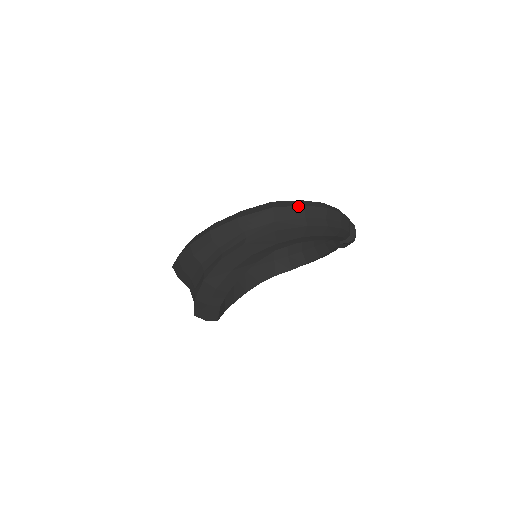
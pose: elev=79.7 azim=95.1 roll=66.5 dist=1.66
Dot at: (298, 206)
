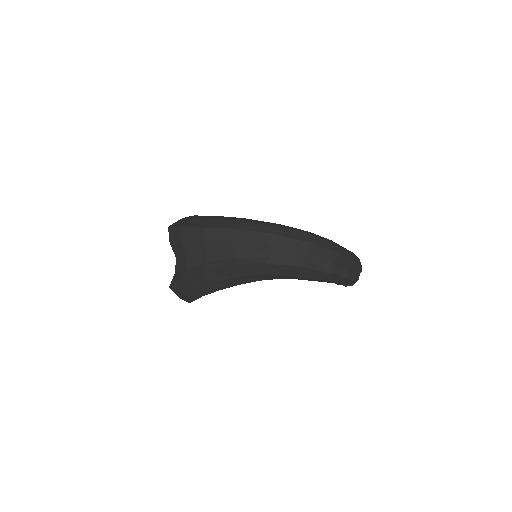
Dot at: (333, 251)
